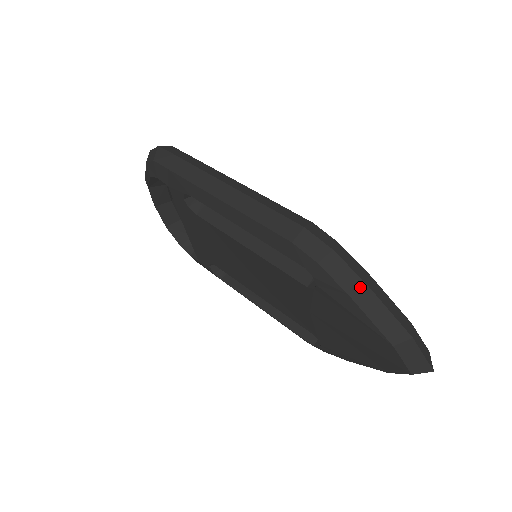
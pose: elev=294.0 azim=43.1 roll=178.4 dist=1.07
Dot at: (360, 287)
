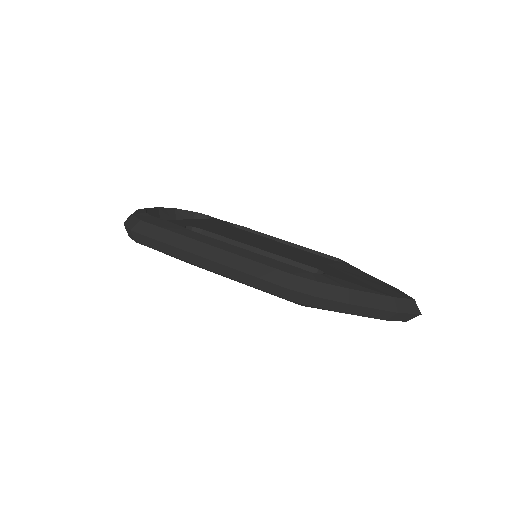
Dot at: (346, 307)
